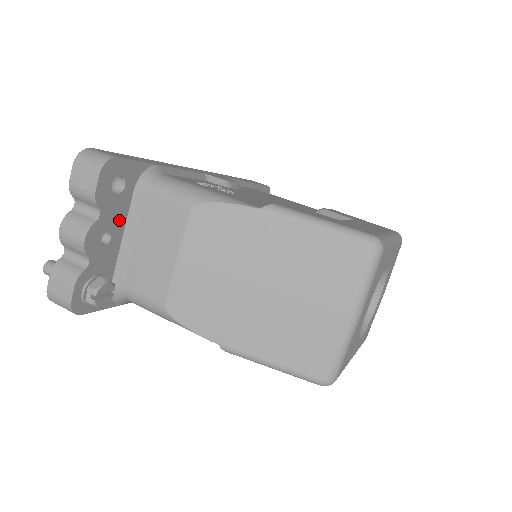
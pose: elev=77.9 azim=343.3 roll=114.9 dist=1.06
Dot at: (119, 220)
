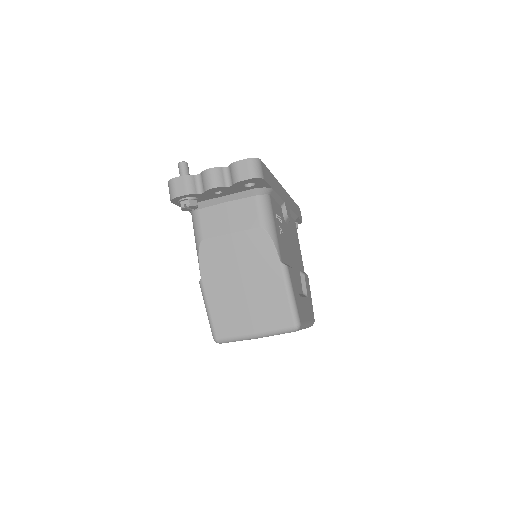
Dot at: (232, 192)
